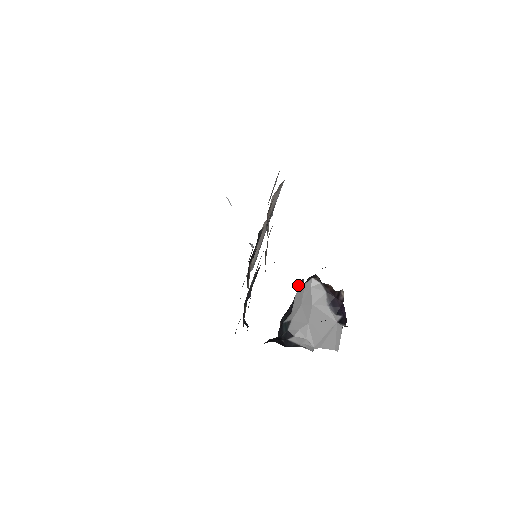
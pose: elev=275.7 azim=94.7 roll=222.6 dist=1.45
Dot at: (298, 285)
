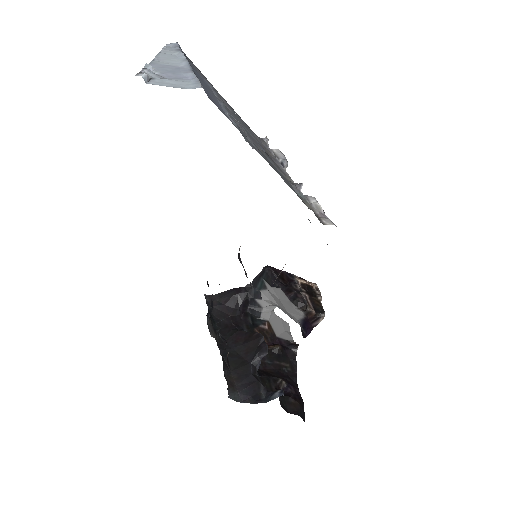
Dot at: (257, 360)
